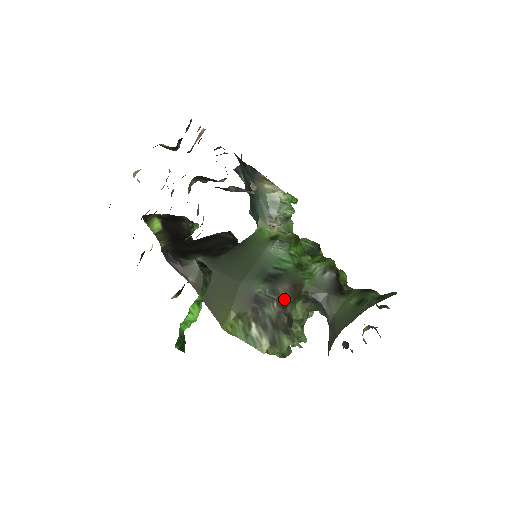
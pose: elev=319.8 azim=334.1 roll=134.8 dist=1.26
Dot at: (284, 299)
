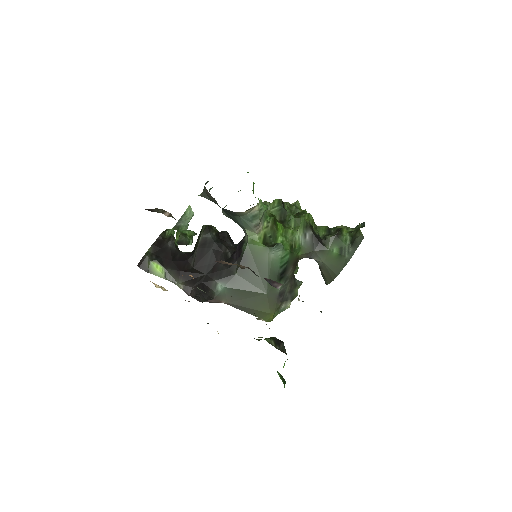
Dot at: (291, 275)
